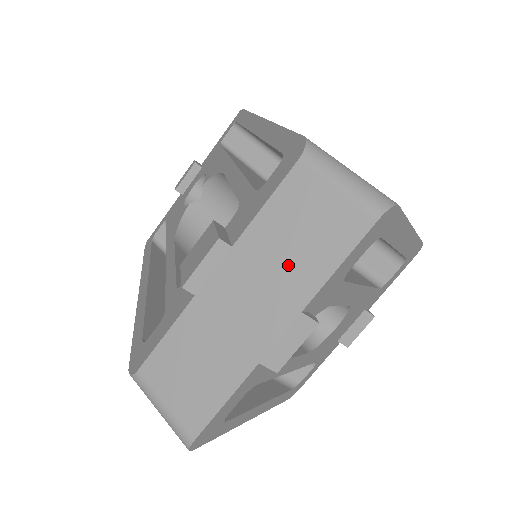
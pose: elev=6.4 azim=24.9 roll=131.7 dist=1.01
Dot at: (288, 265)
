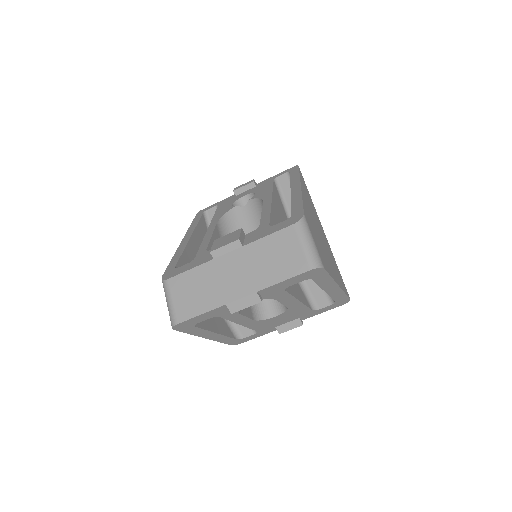
Dot at: (262, 268)
